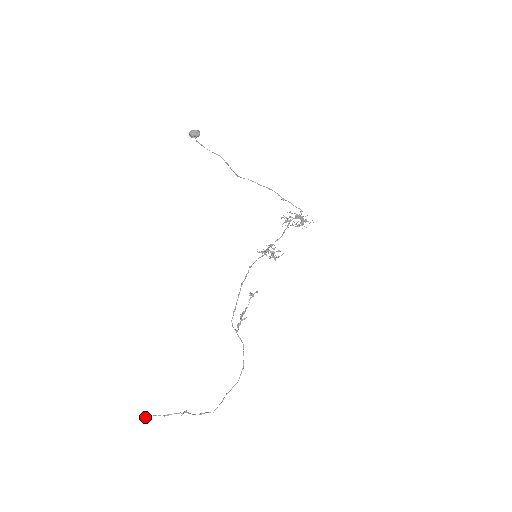
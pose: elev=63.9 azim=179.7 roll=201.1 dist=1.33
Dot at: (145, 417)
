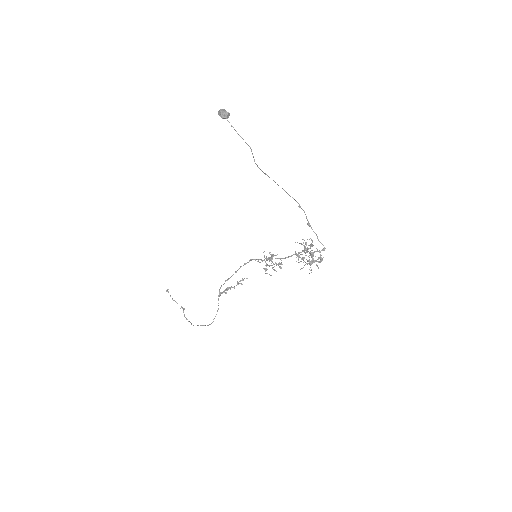
Dot at: (167, 289)
